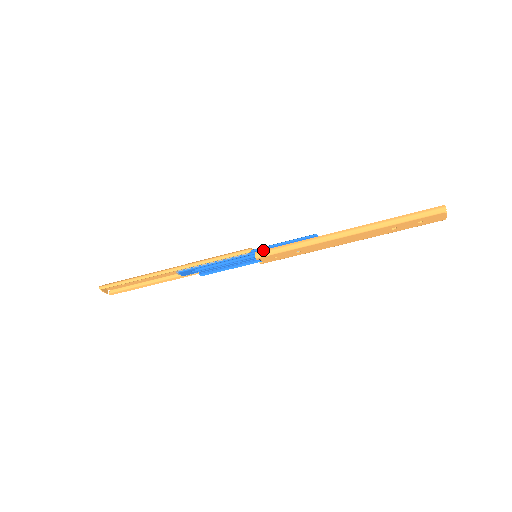
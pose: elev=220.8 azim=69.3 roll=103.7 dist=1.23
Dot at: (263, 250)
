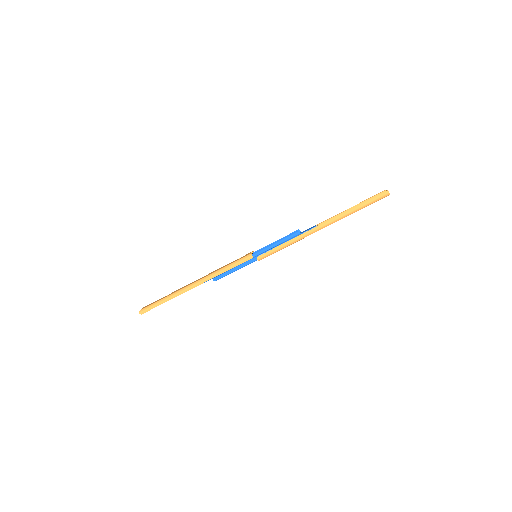
Dot at: (262, 254)
